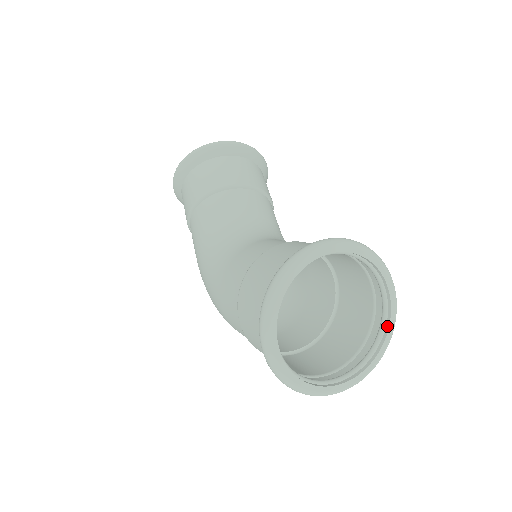
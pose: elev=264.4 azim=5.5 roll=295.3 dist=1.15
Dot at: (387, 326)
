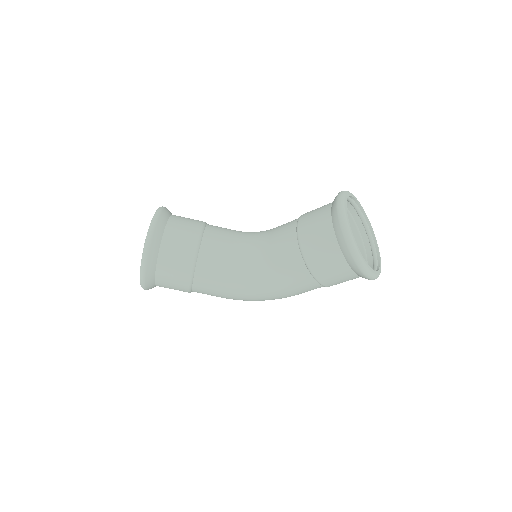
Dot at: (362, 211)
